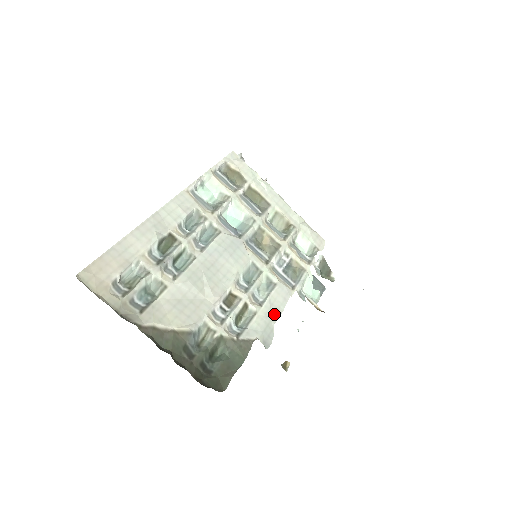
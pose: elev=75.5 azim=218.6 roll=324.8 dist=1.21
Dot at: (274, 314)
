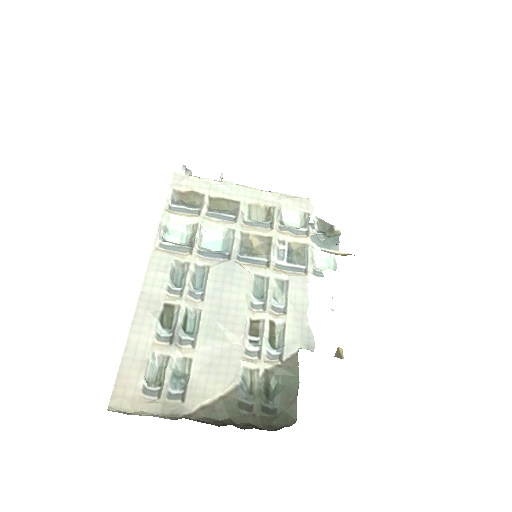
Dot at: (302, 312)
